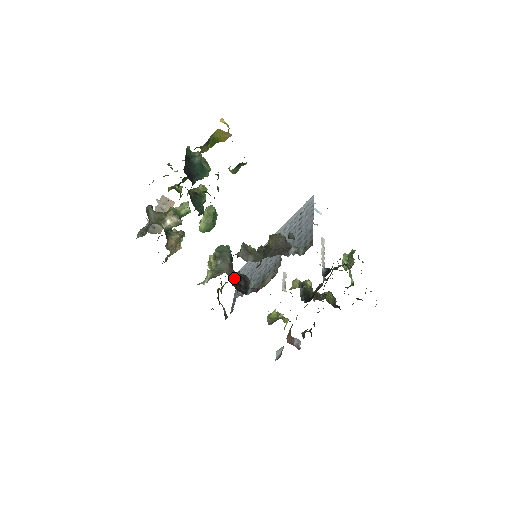
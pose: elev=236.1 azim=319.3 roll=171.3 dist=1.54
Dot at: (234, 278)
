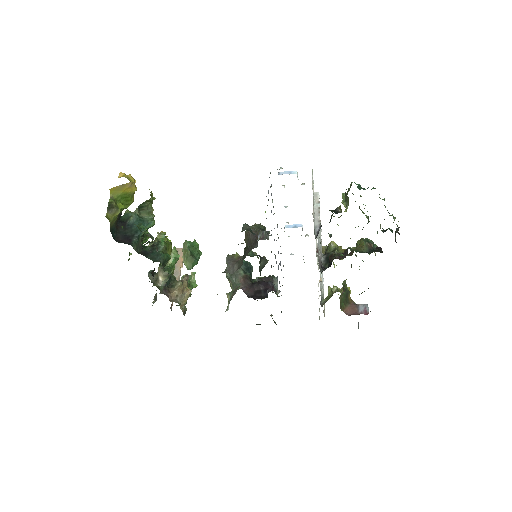
Dot at: (251, 288)
